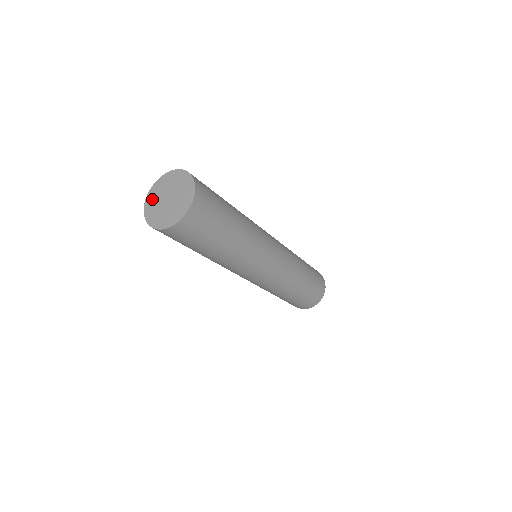
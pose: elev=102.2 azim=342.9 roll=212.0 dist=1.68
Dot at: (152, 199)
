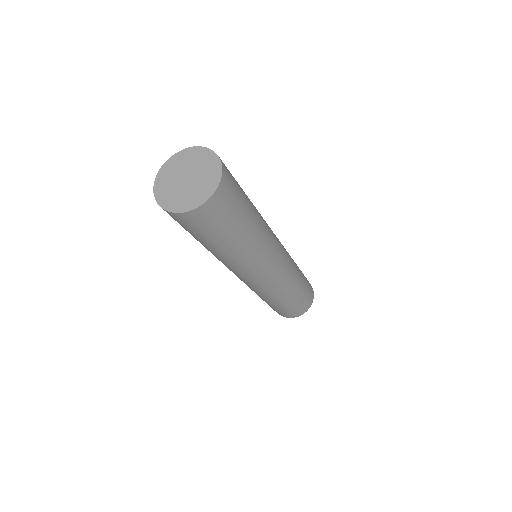
Dot at: (164, 192)
